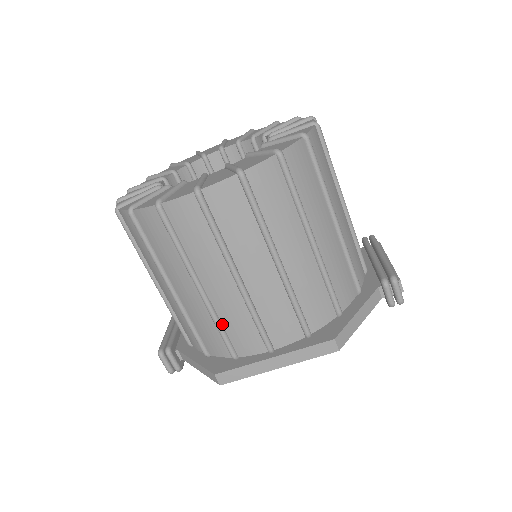
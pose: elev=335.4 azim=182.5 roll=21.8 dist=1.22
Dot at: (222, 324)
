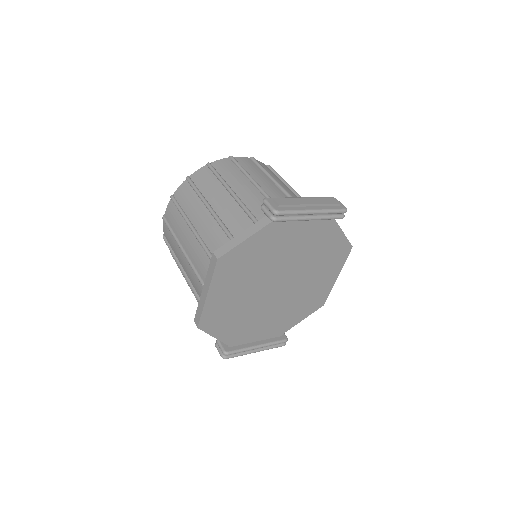
Dot at: (193, 285)
